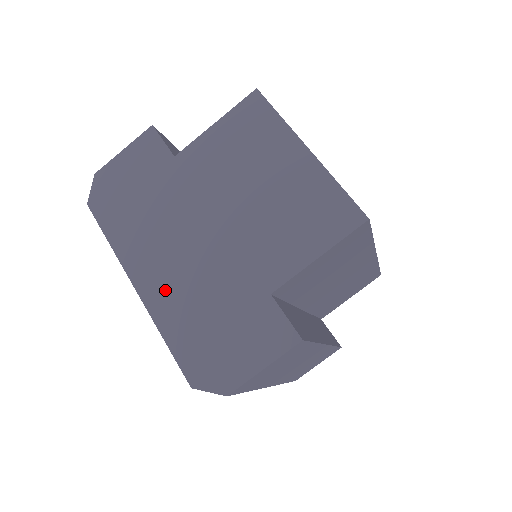
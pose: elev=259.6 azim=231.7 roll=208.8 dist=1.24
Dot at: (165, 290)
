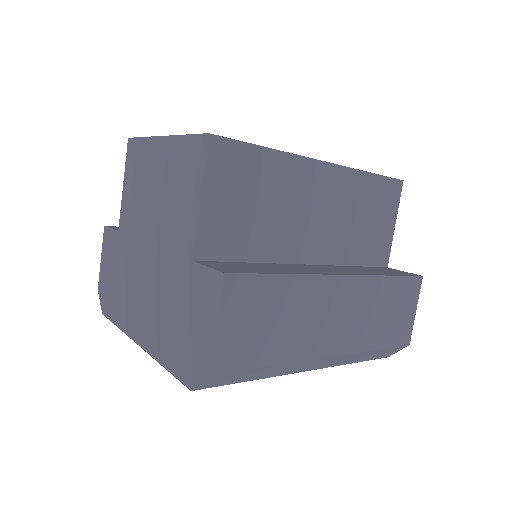
Dot at: (150, 328)
